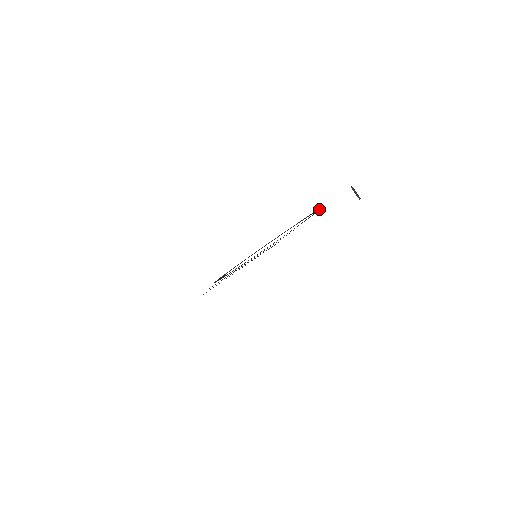
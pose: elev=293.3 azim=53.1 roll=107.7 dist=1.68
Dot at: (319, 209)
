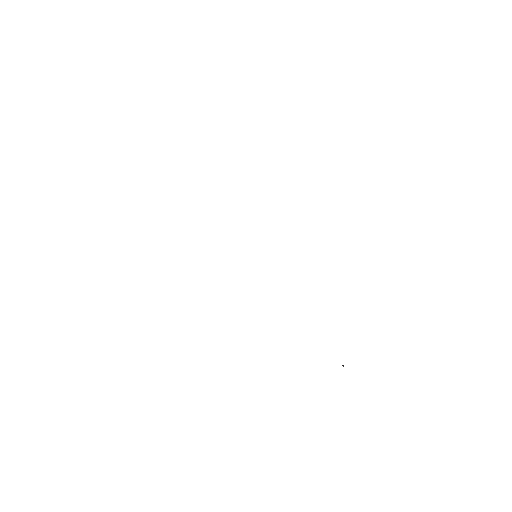
Dot at: occluded
